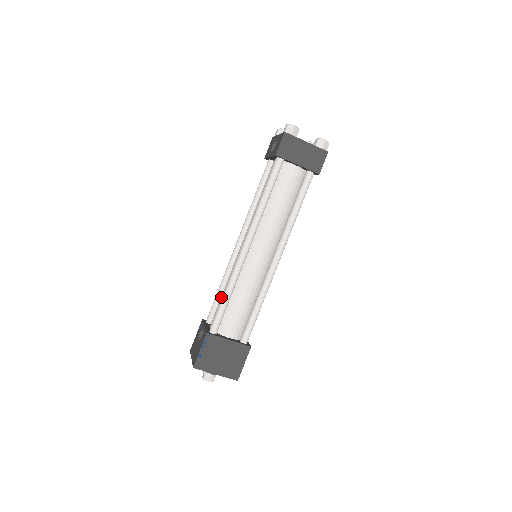
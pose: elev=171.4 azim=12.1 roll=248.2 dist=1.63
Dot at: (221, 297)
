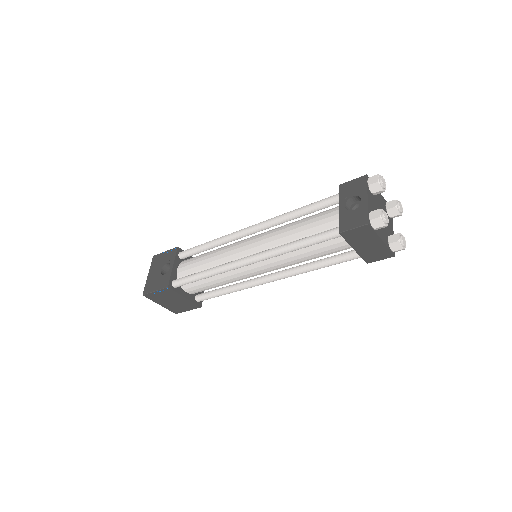
Dot at: (201, 260)
